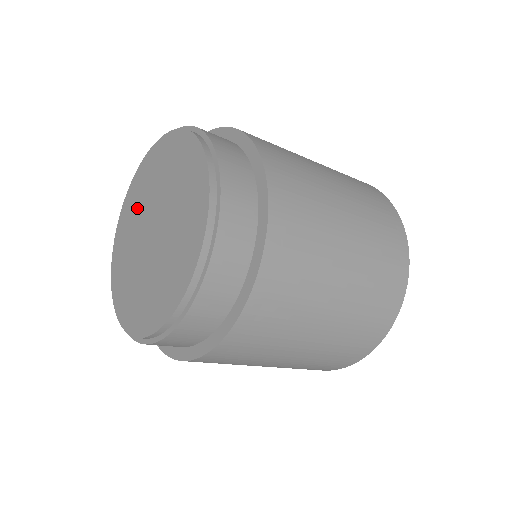
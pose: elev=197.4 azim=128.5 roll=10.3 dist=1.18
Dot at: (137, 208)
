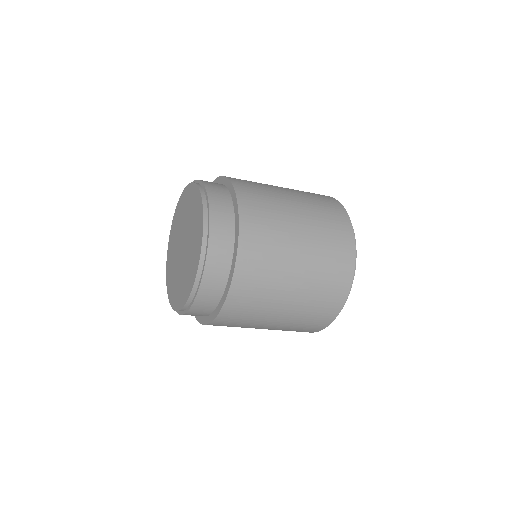
Dot at: (184, 213)
